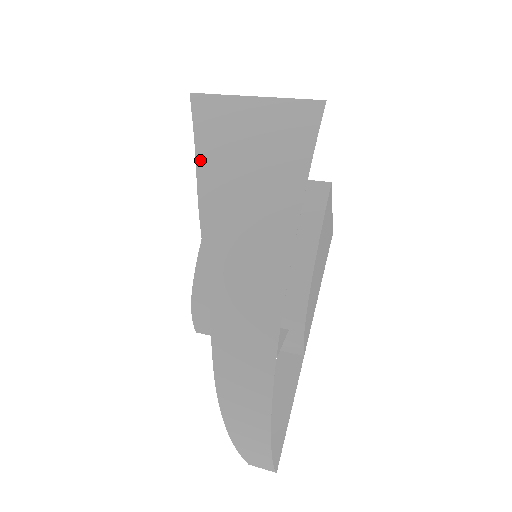
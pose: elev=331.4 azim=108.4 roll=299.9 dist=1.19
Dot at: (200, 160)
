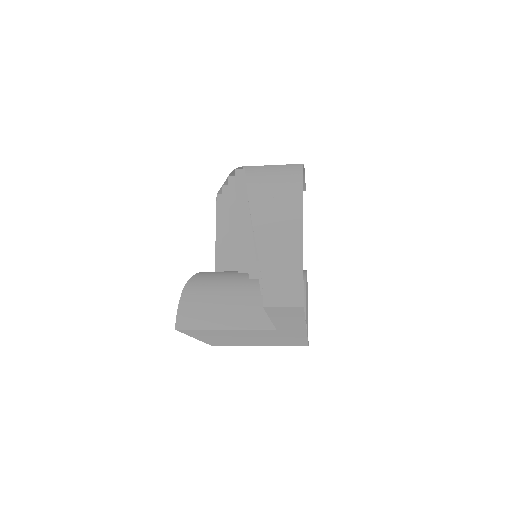
Dot at: occluded
